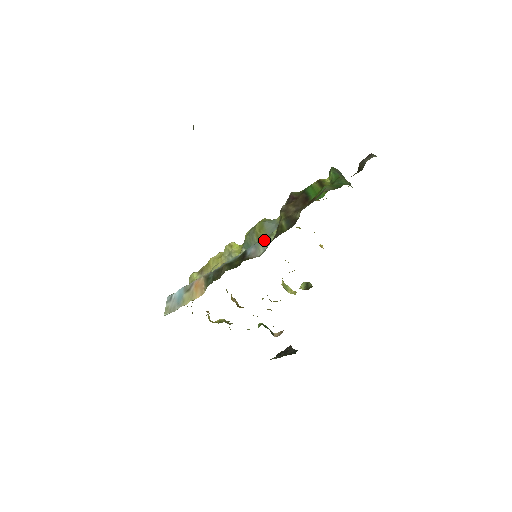
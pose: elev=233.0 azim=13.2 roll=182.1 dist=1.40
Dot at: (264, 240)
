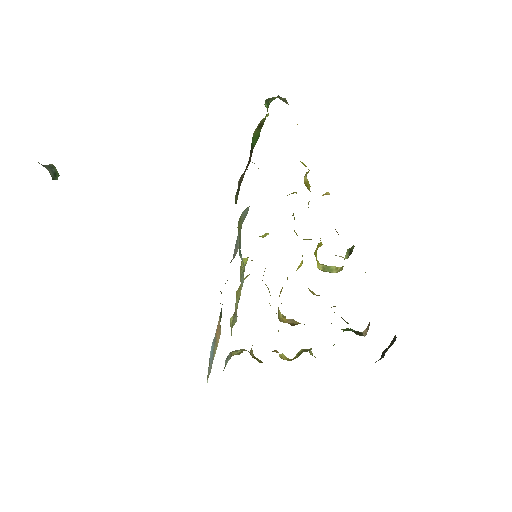
Dot at: (238, 232)
